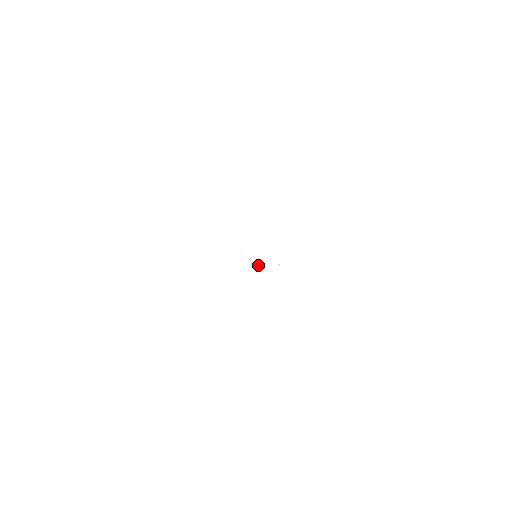
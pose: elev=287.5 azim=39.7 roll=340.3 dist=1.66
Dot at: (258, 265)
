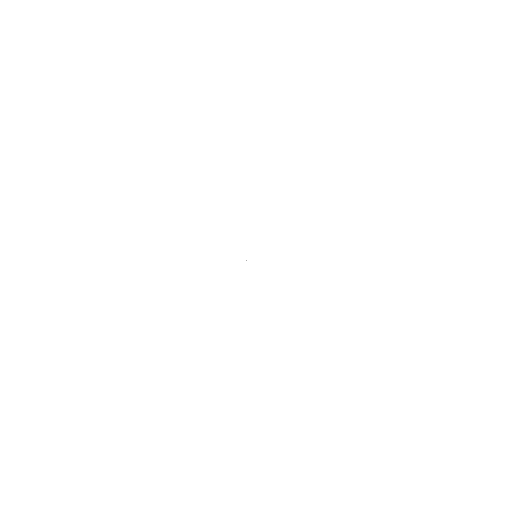
Dot at: occluded
